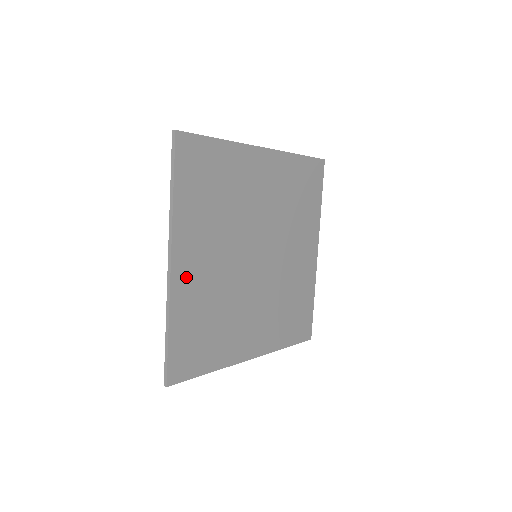
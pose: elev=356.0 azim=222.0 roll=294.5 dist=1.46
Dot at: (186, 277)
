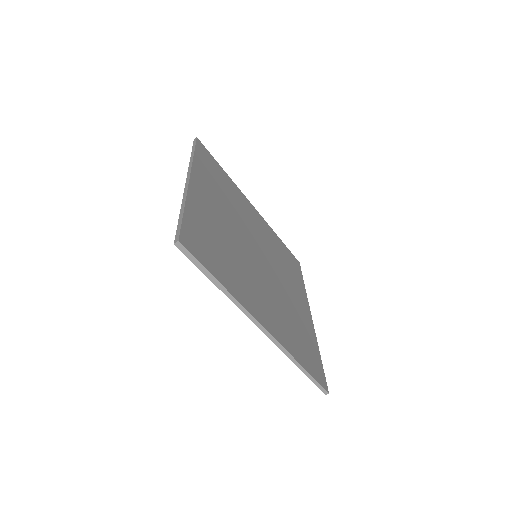
Dot at: (271, 323)
